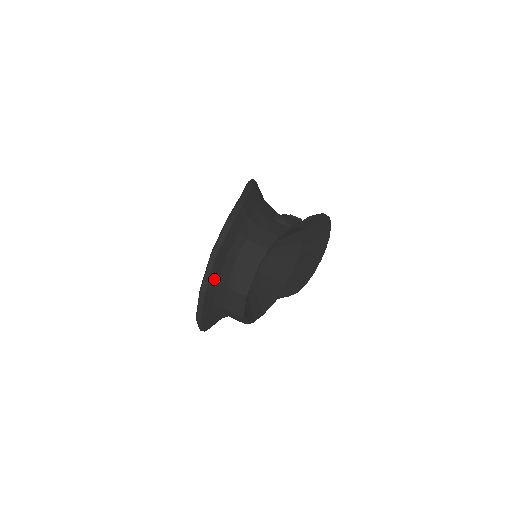
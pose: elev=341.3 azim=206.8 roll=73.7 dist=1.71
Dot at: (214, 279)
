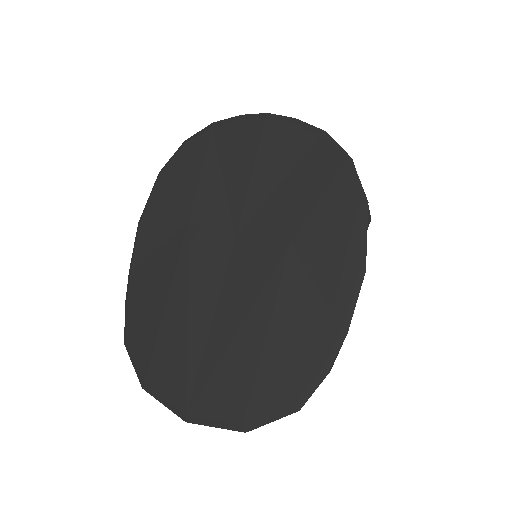
Dot at: occluded
